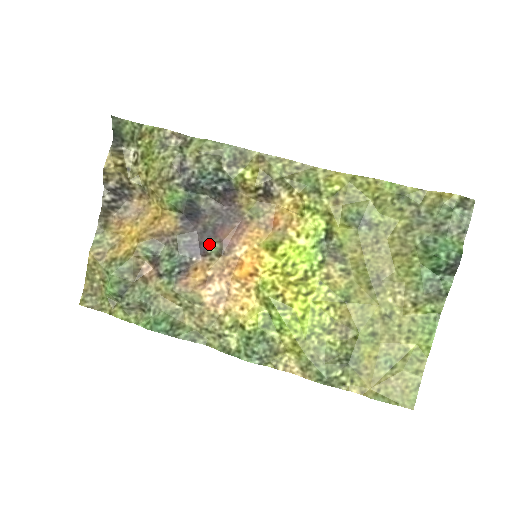
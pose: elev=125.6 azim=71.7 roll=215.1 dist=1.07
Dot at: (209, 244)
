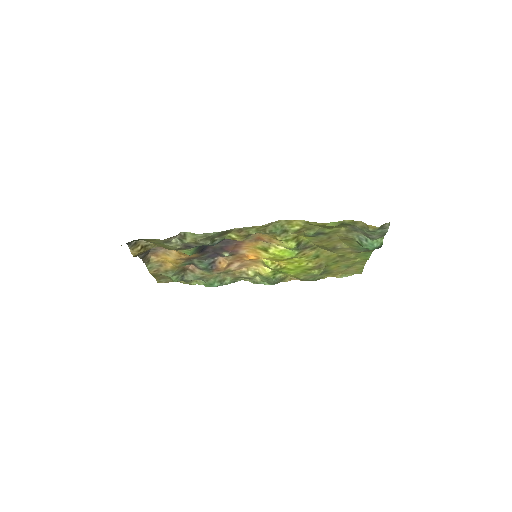
Dot at: (222, 254)
